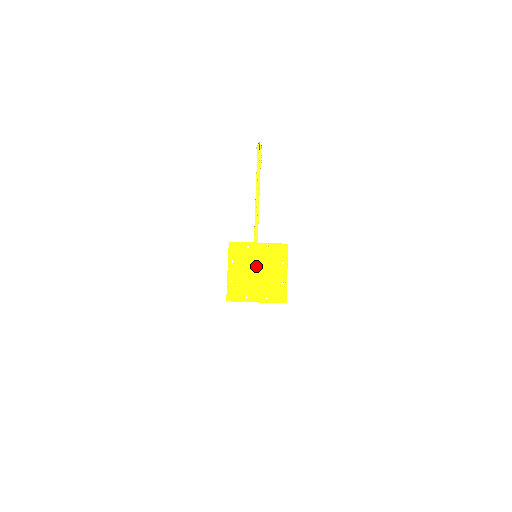
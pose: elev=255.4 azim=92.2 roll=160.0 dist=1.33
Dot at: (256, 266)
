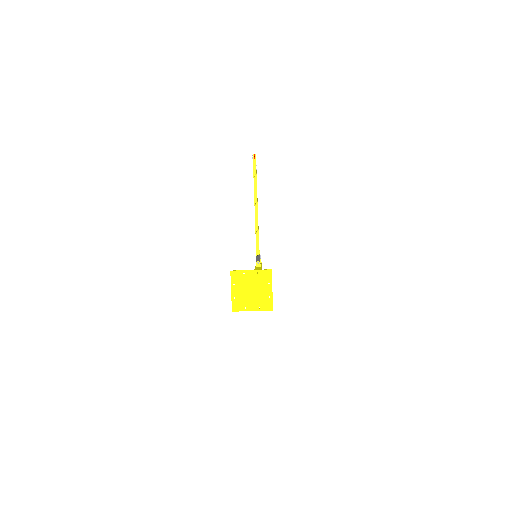
Dot at: (250, 286)
